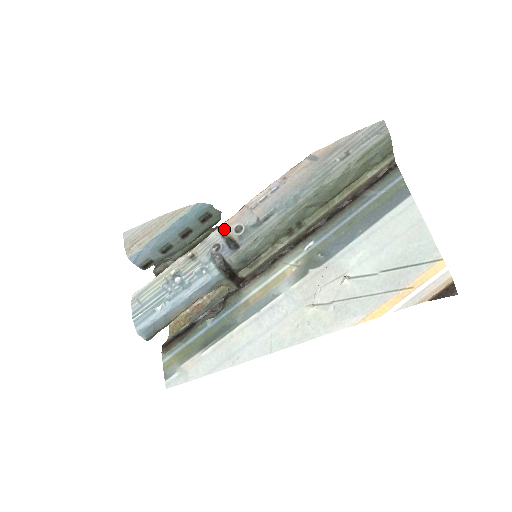
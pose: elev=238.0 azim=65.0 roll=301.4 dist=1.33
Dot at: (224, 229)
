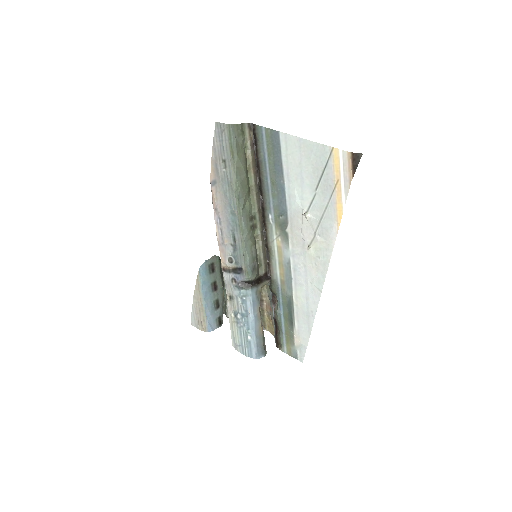
Dot at: (225, 268)
